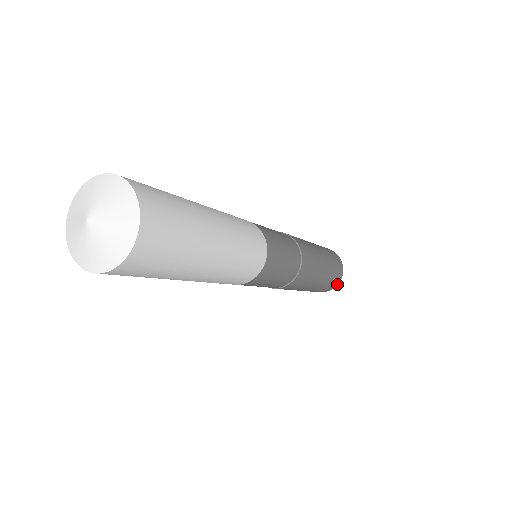
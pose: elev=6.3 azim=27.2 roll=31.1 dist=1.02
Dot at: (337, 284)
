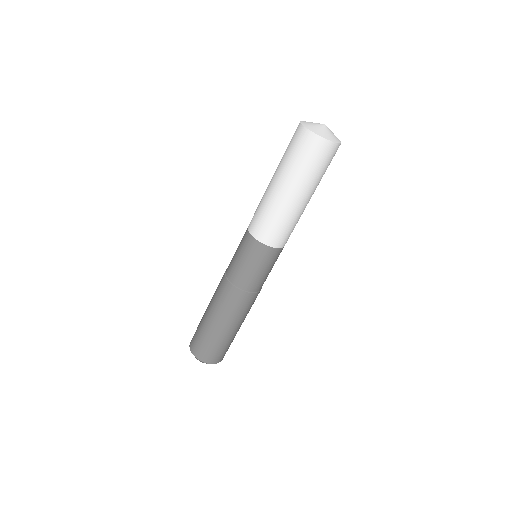
Dot at: (215, 363)
